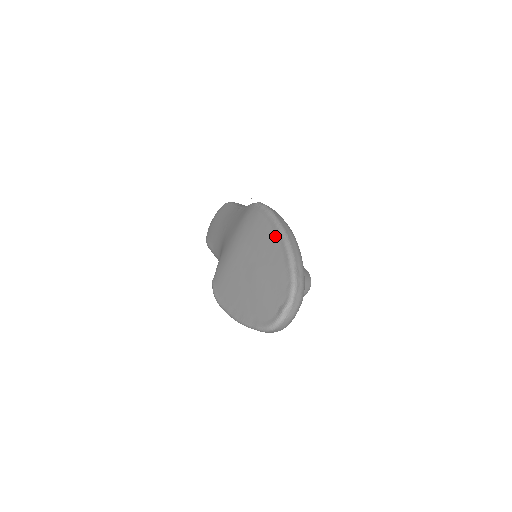
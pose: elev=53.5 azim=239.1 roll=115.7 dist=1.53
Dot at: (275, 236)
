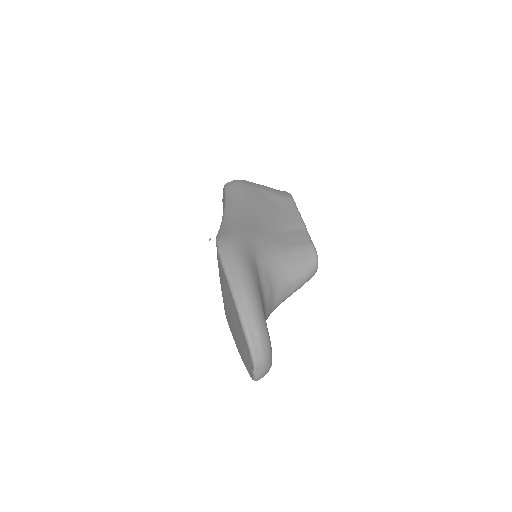
Dot at: (230, 295)
